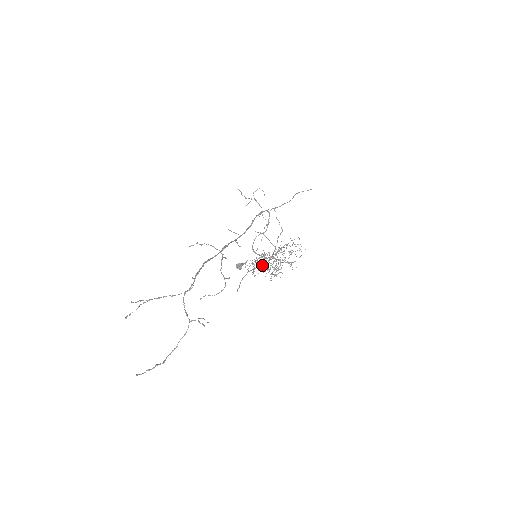
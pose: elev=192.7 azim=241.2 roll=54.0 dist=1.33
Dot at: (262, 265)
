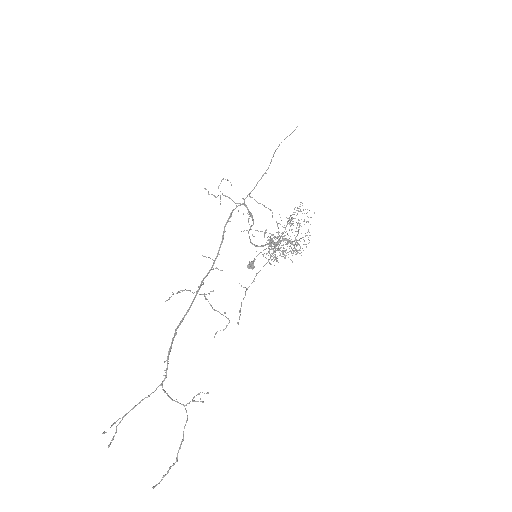
Dot at: (277, 249)
